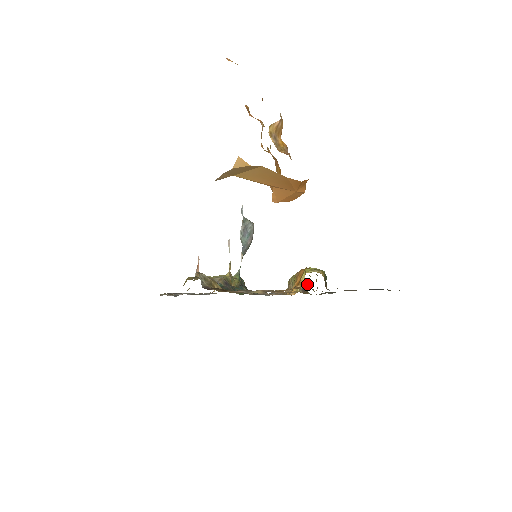
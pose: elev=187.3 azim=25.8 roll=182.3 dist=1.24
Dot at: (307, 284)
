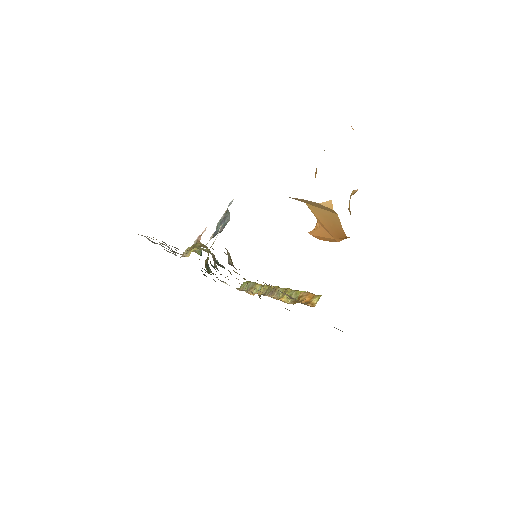
Dot at: occluded
